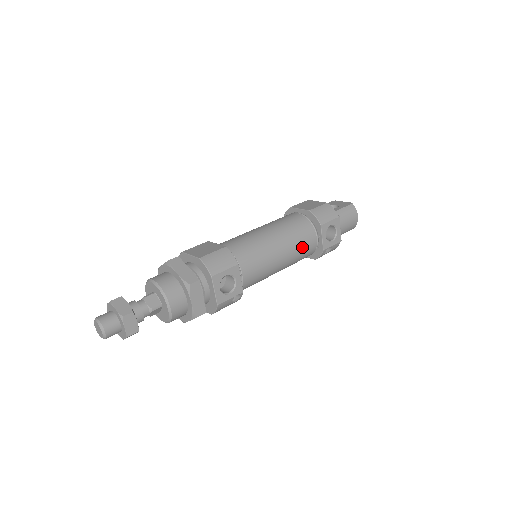
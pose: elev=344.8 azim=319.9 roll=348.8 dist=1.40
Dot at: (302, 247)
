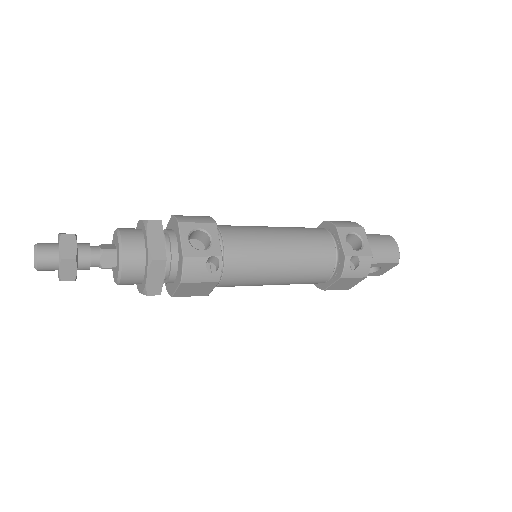
Dot at: (312, 244)
